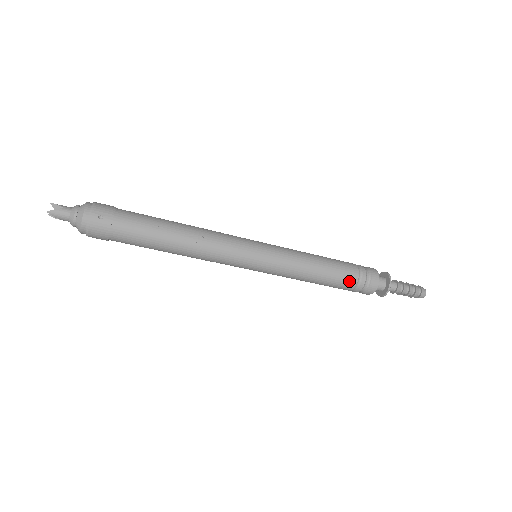
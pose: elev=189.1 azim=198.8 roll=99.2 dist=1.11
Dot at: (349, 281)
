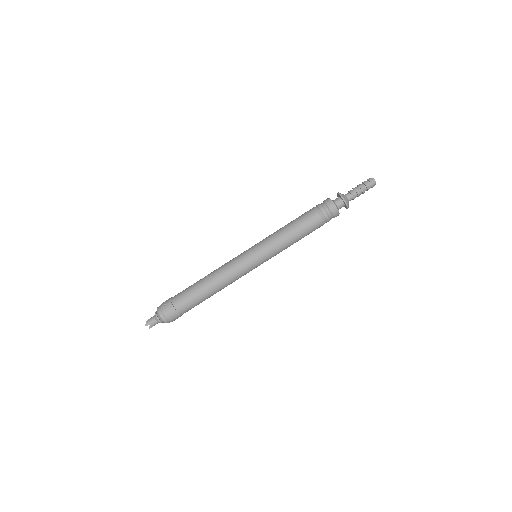
Dot at: (313, 217)
